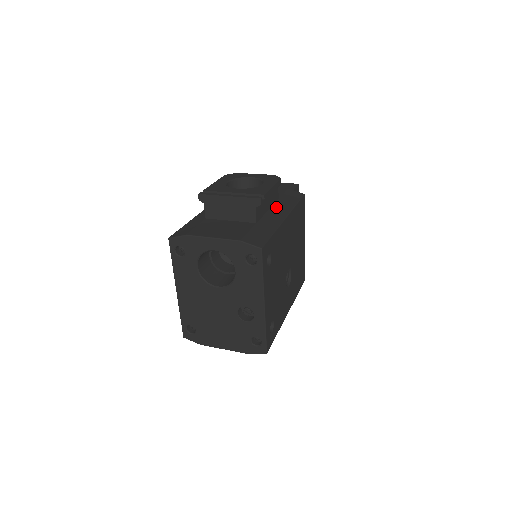
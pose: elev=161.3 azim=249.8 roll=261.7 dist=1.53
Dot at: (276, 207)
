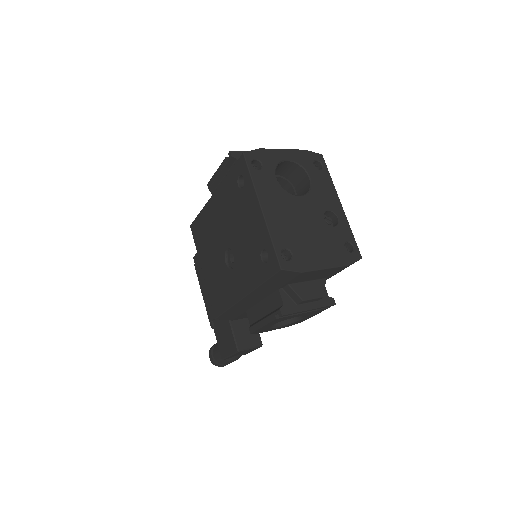
Dot at: occluded
